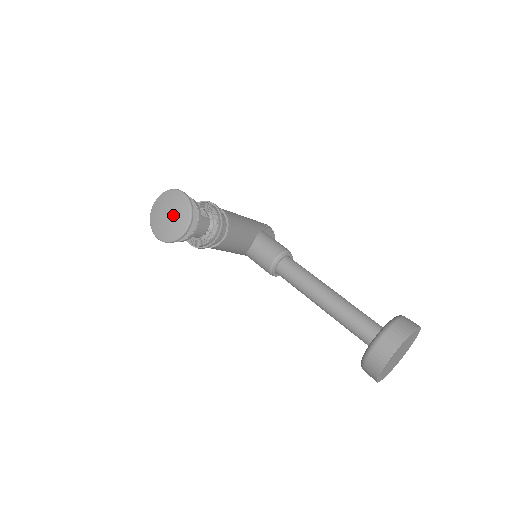
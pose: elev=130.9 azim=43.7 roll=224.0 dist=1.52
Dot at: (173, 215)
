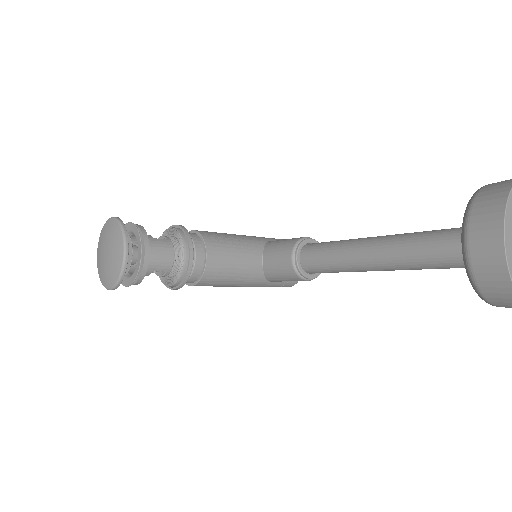
Dot at: (109, 248)
